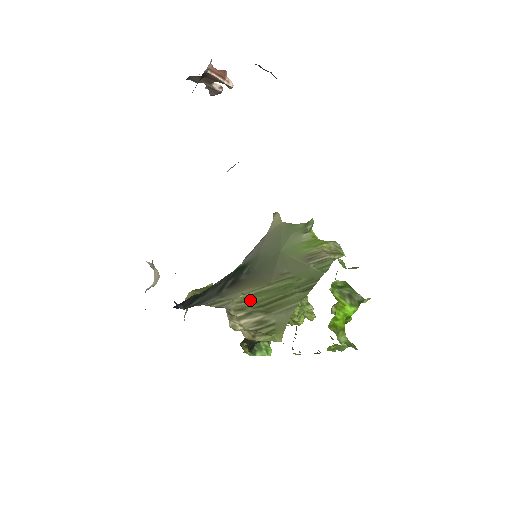
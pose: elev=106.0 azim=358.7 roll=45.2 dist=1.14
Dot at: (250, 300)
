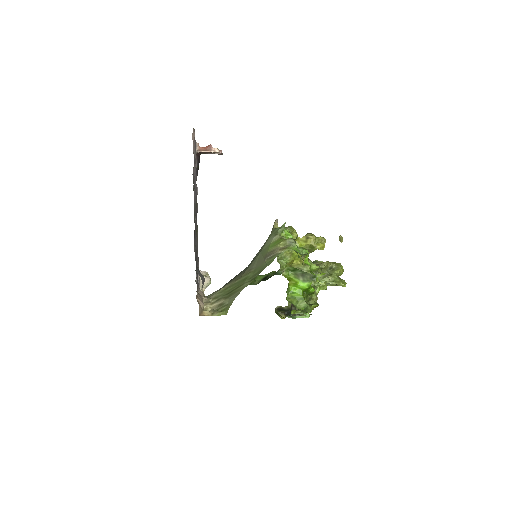
Dot at: (224, 291)
